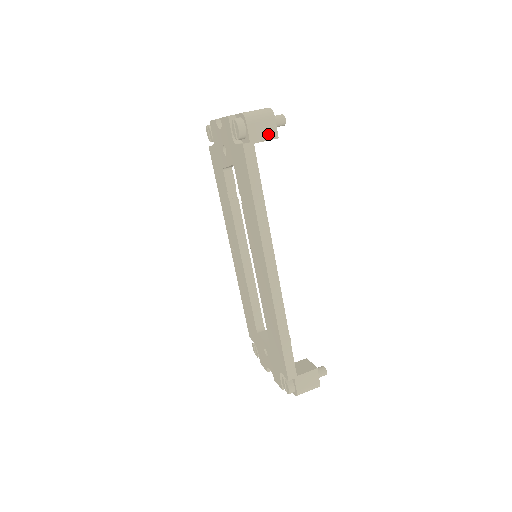
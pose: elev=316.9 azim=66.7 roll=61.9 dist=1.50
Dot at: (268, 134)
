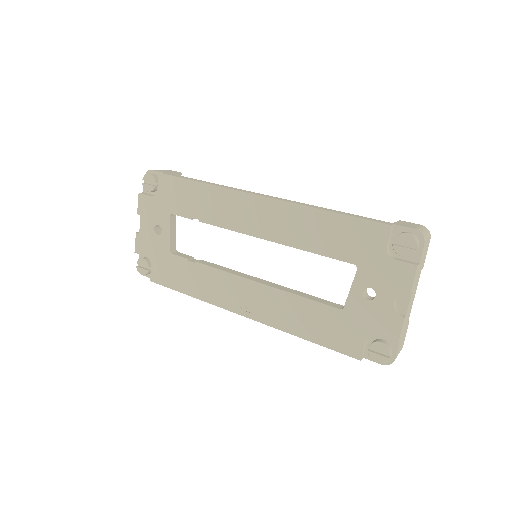
Dot at: (172, 172)
